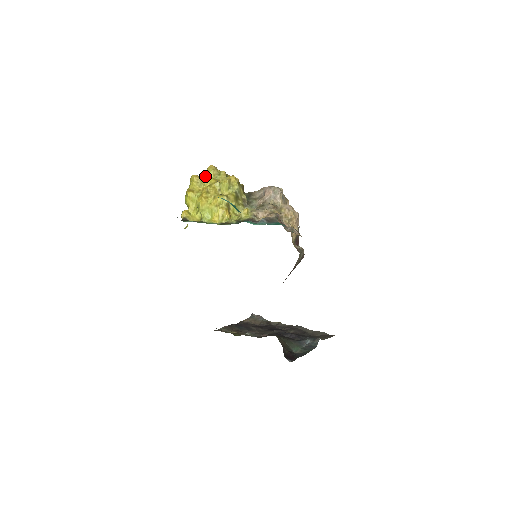
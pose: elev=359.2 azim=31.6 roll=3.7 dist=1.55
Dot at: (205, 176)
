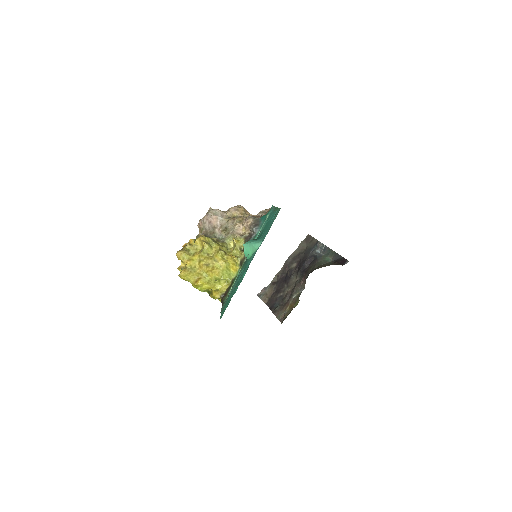
Dot at: (187, 263)
